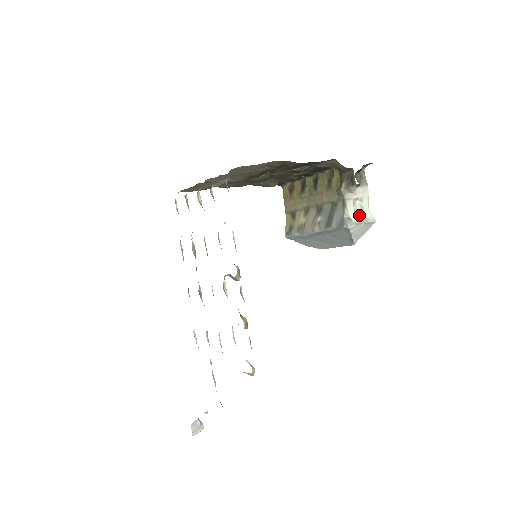
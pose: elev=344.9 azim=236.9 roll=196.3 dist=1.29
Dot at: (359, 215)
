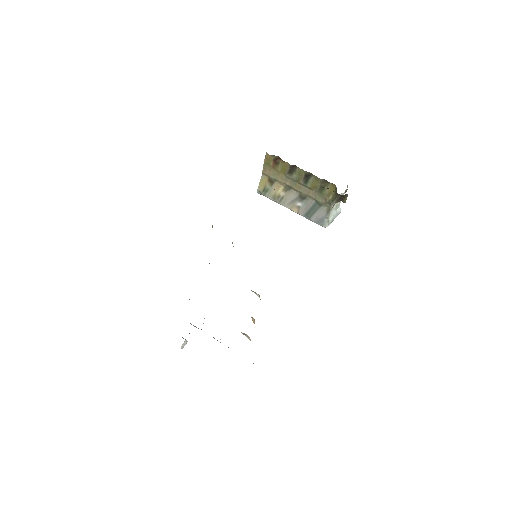
Dot at: (333, 212)
